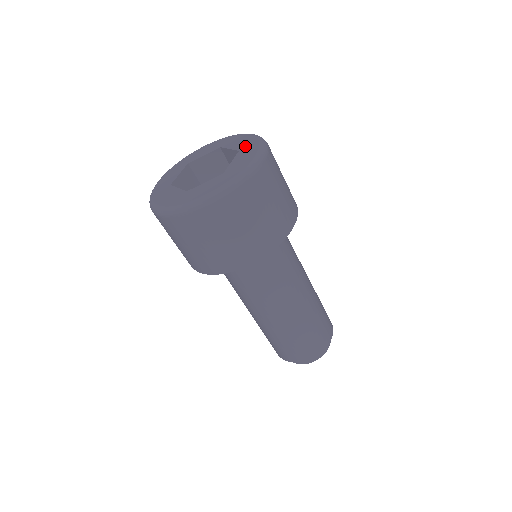
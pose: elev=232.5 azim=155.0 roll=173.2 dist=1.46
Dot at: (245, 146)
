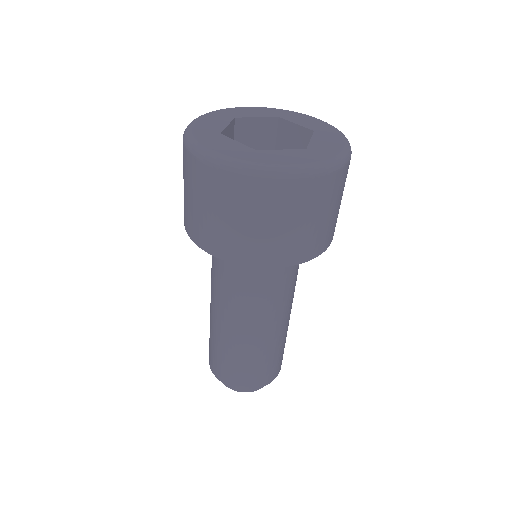
Dot at: (317, 150)
